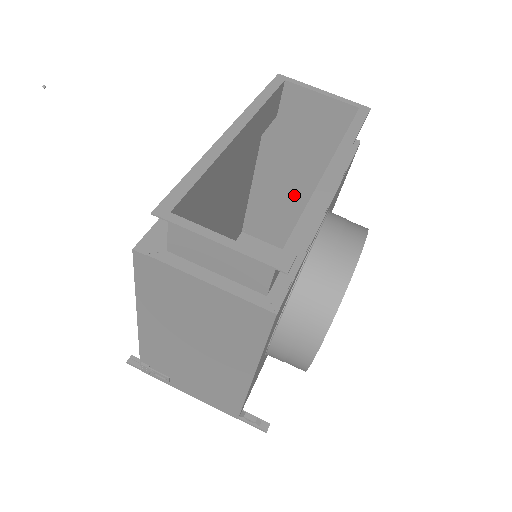
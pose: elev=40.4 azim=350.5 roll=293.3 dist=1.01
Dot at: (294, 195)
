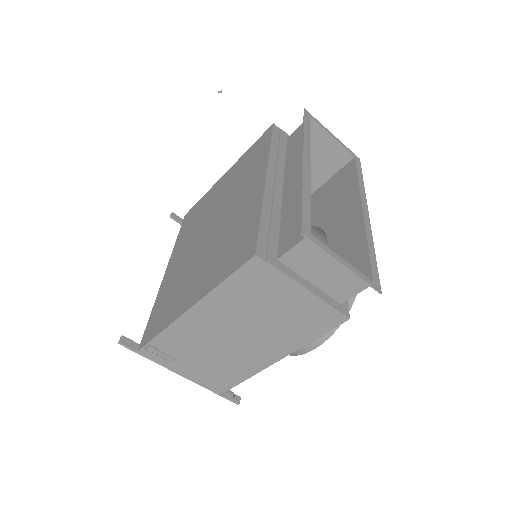
Dot at: occluded
